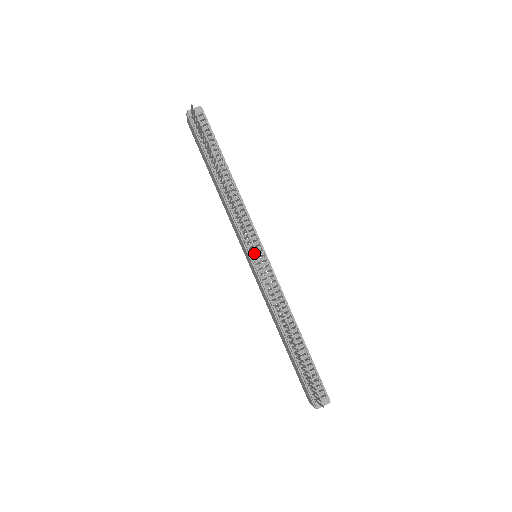
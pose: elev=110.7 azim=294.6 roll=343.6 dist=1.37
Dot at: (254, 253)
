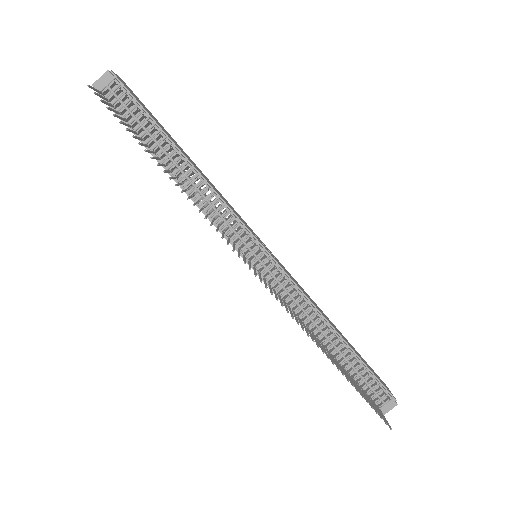
Dot at: occluded
